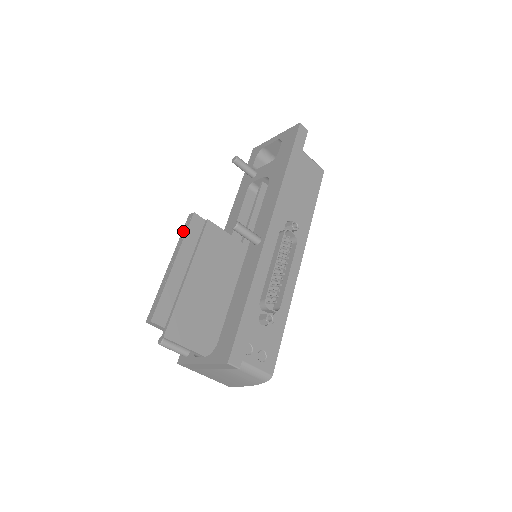
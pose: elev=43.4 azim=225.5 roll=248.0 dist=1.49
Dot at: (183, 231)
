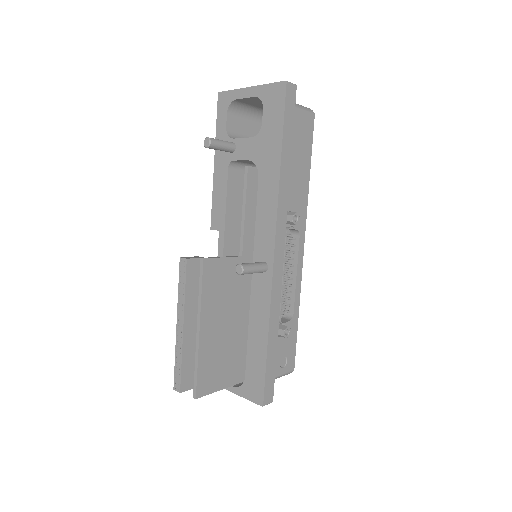
Dot at: (180, 281)
